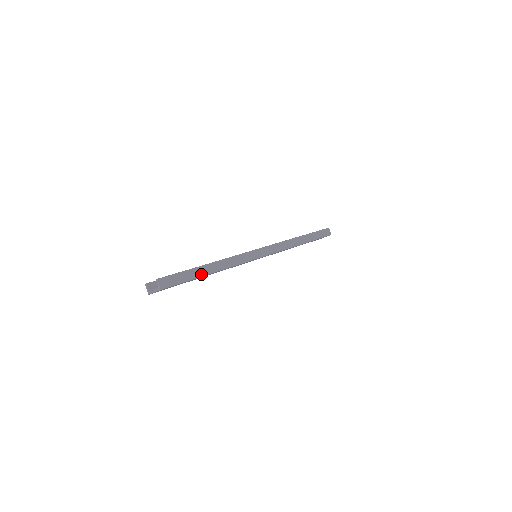
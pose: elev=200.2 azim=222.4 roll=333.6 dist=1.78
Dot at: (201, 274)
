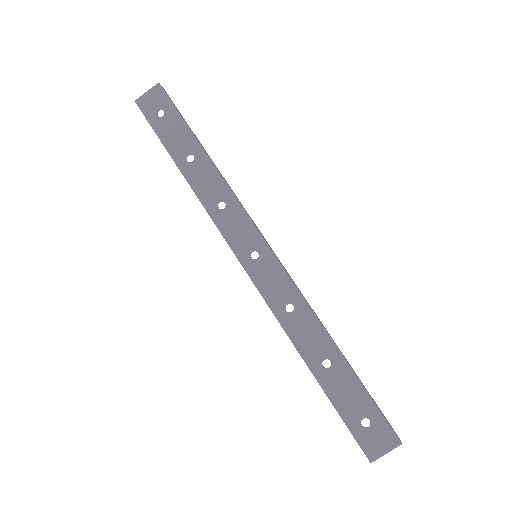
Dot at: (196, 138)
